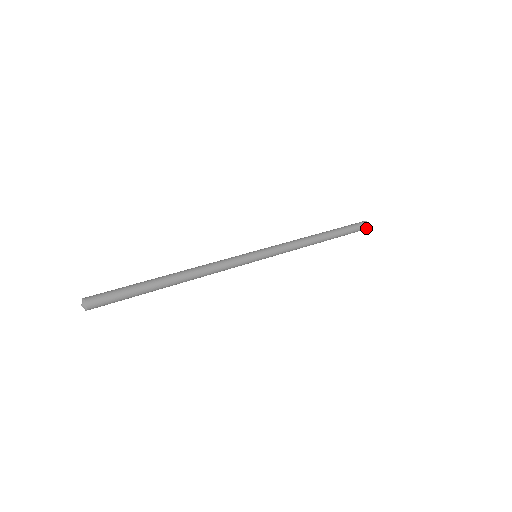
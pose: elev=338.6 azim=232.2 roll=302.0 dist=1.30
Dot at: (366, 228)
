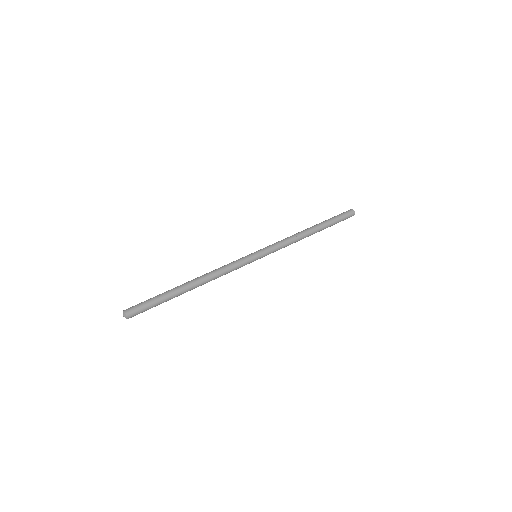
Dot at: (353, 214)
